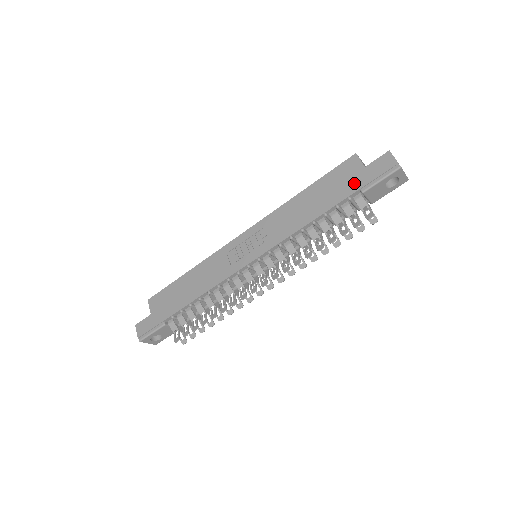
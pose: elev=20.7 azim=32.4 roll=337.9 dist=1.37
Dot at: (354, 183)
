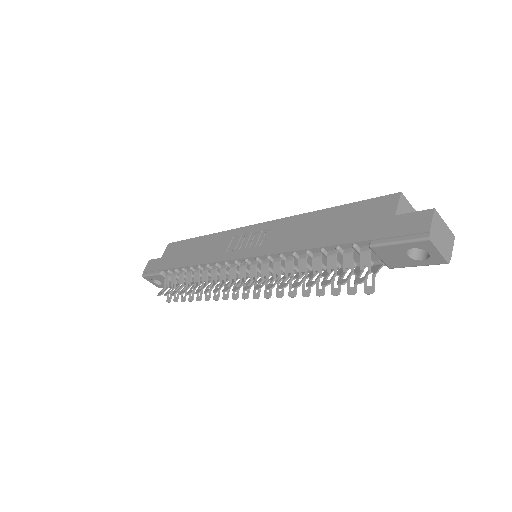
Dot at: (370, 229)
